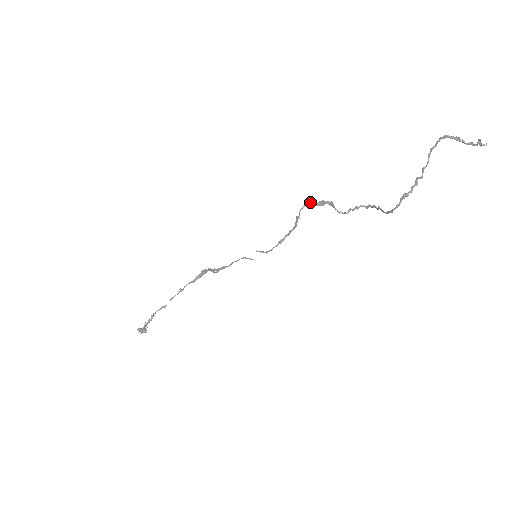
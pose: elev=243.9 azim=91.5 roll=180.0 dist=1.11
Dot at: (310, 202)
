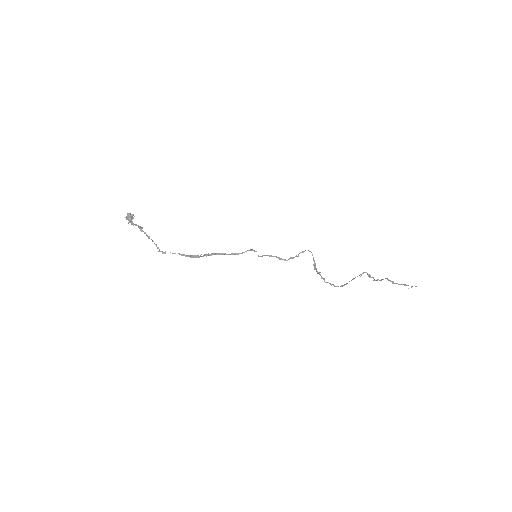
Dot at: occluded
